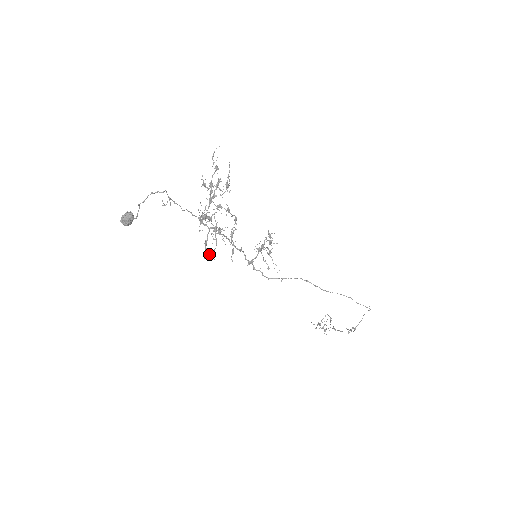
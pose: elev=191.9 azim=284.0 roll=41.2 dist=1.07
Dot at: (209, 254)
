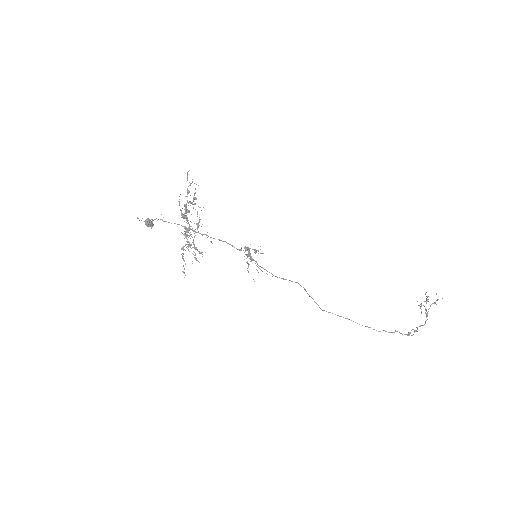
Dot at: (195, 259)
